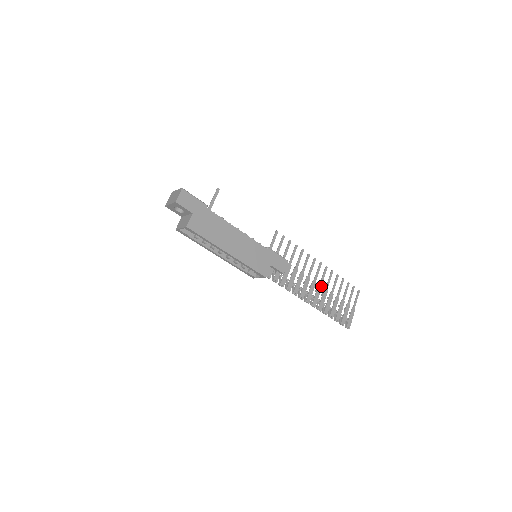
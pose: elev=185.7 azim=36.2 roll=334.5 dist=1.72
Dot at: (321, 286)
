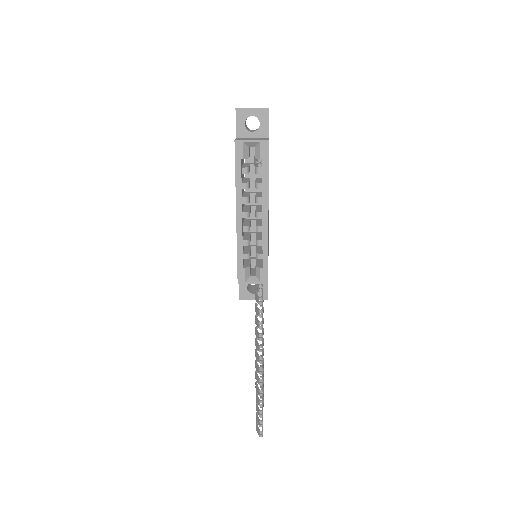
Dot at: occluded
